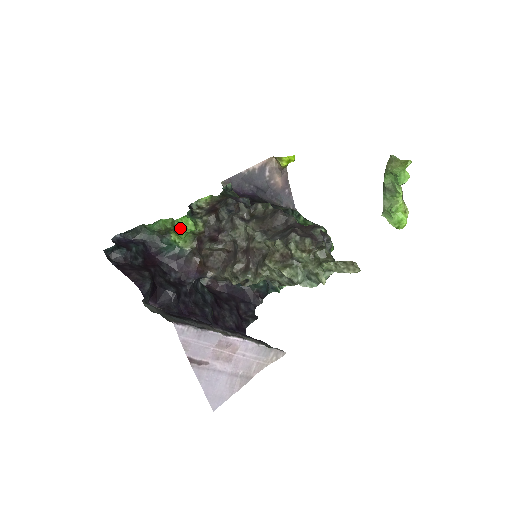
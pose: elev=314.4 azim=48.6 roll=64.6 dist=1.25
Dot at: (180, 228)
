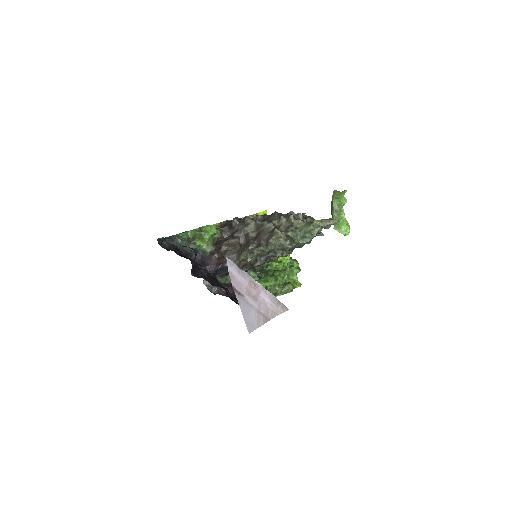
Dot at: (206, 233)
